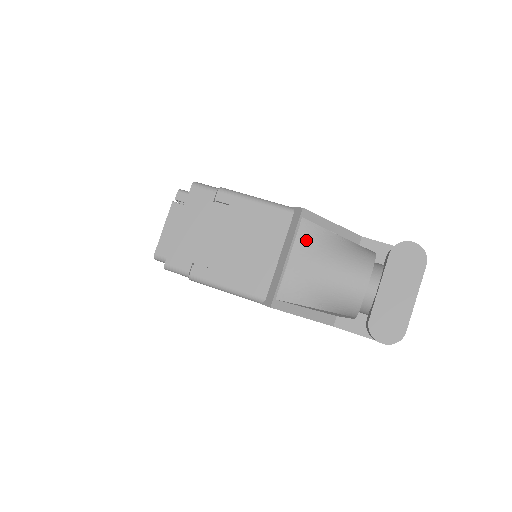
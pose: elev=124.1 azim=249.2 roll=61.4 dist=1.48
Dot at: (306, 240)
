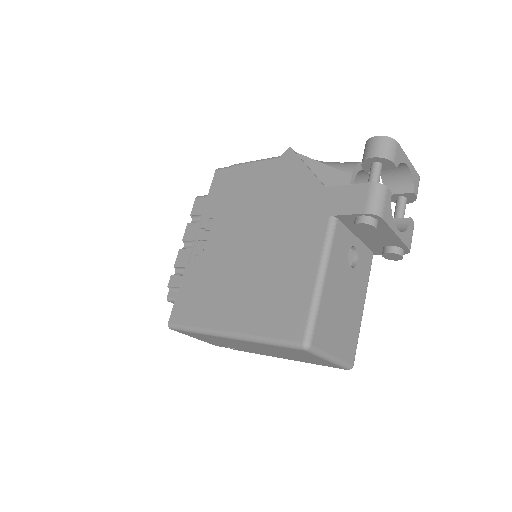
Dot at: occluded
